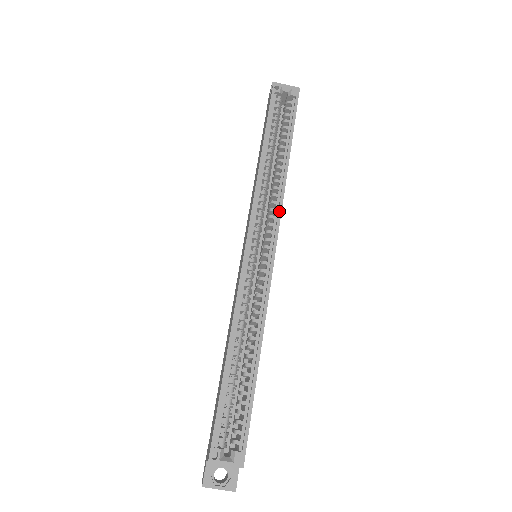
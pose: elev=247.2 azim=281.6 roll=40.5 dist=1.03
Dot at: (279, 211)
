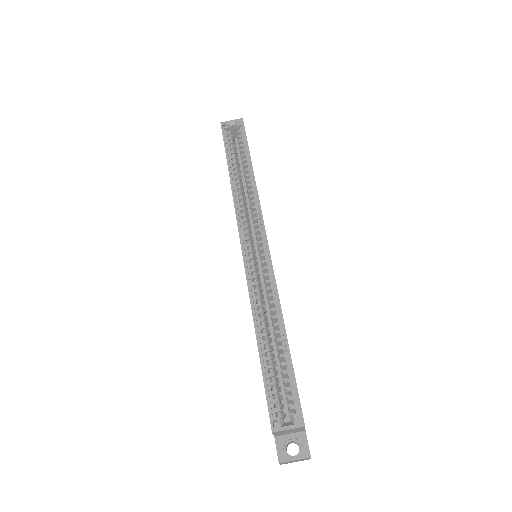
Dot at: (259, 211)
